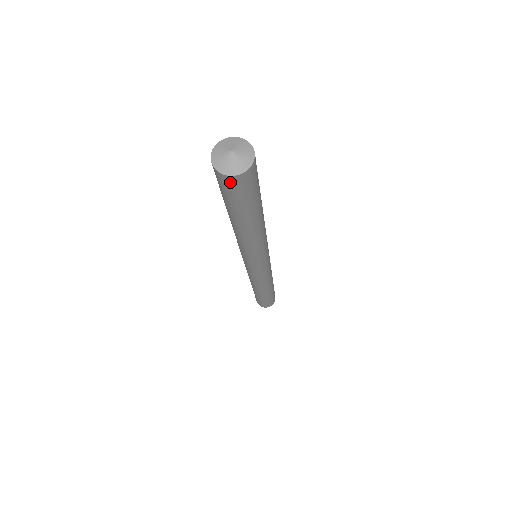
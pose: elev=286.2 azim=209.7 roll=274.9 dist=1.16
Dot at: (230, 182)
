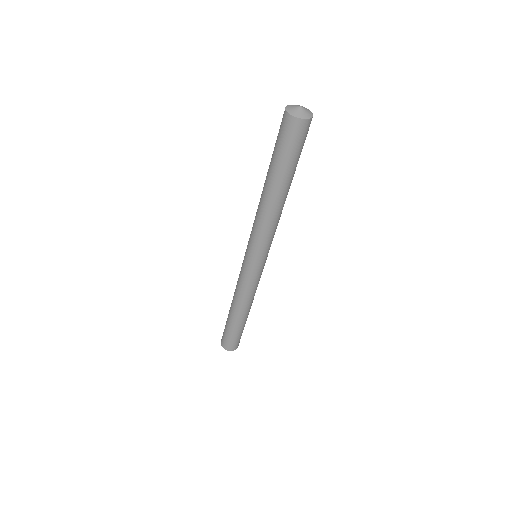
Dot at: (295, 126)
